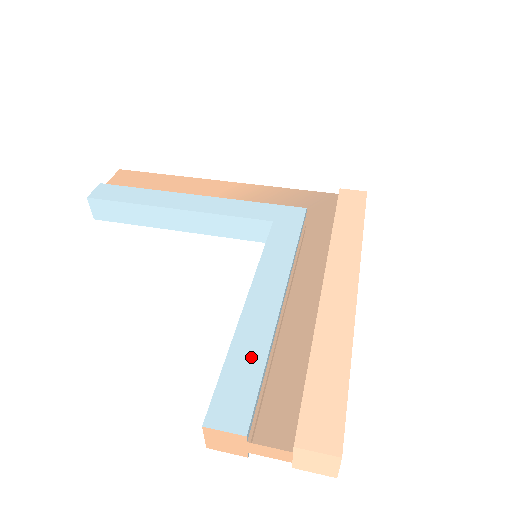
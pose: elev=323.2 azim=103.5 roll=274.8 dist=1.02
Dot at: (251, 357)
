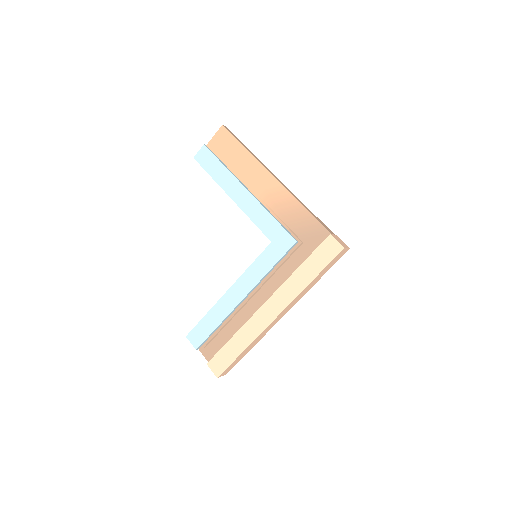
Dot at: (213, 321)
